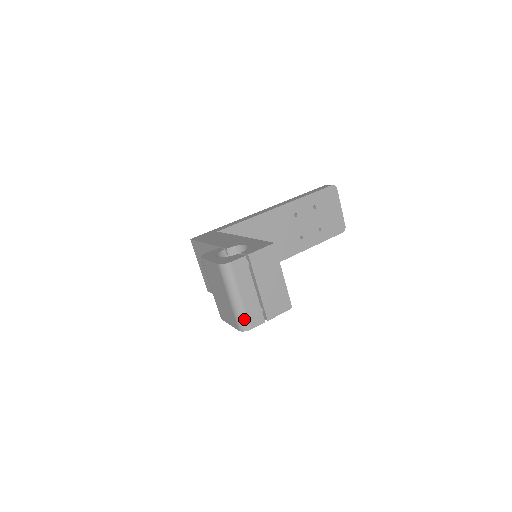
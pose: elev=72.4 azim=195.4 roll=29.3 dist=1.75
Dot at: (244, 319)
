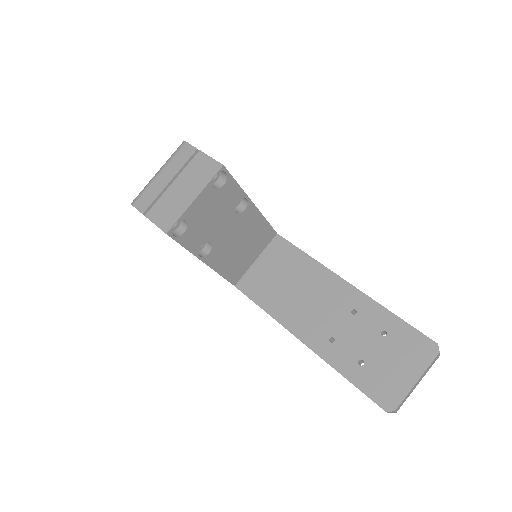
Dot at: (141, 193)
